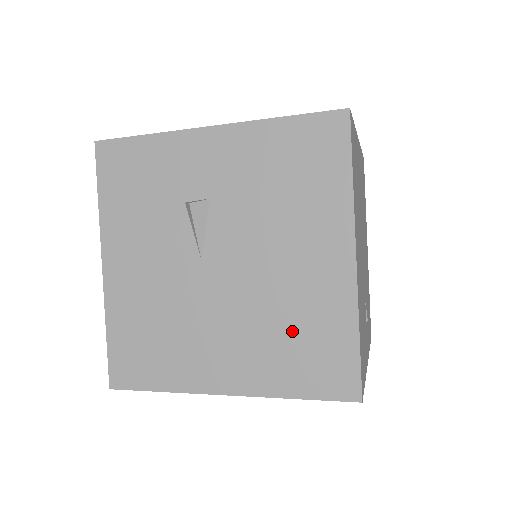
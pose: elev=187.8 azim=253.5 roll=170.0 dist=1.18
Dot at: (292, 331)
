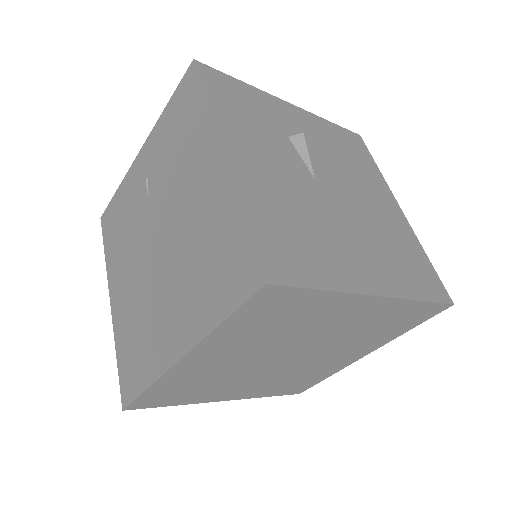
Dot at: (395, 248)
